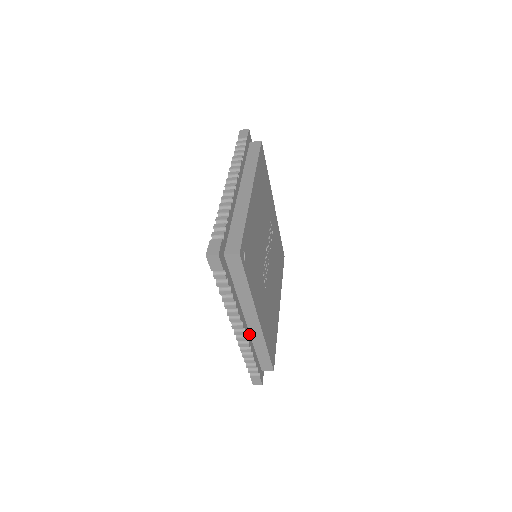
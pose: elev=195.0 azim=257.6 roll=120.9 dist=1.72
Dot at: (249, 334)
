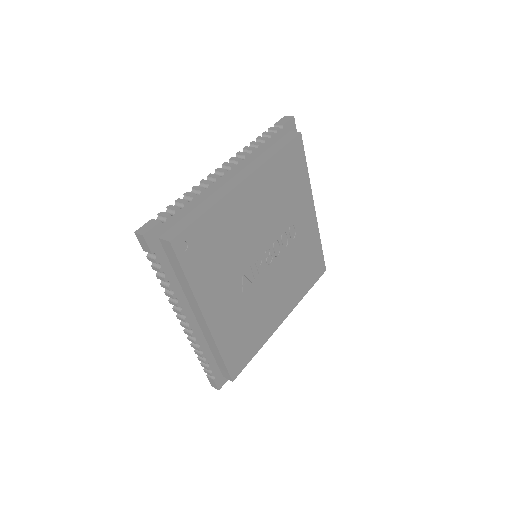
Dot at: (201, 332)
